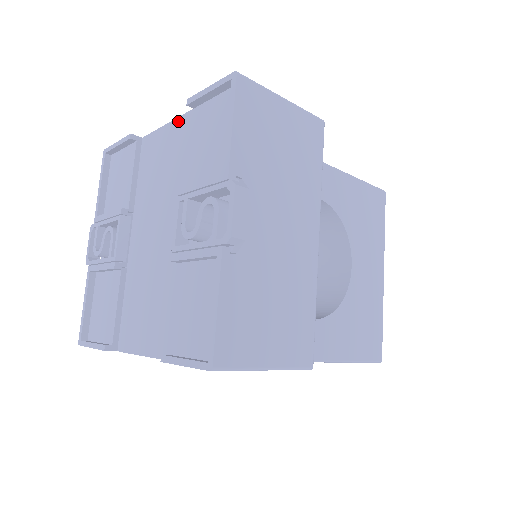
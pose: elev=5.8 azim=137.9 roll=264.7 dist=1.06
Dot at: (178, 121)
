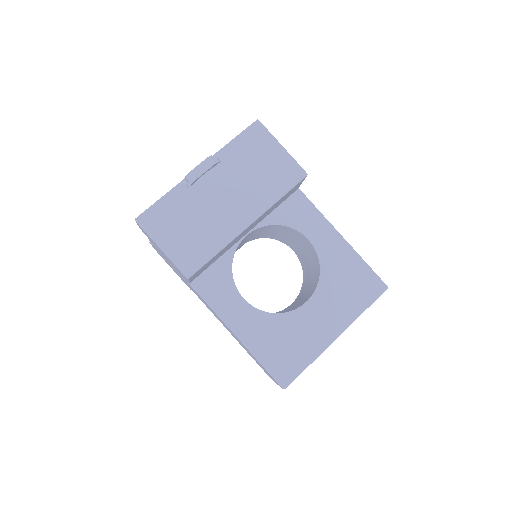
Dot at: occluded
